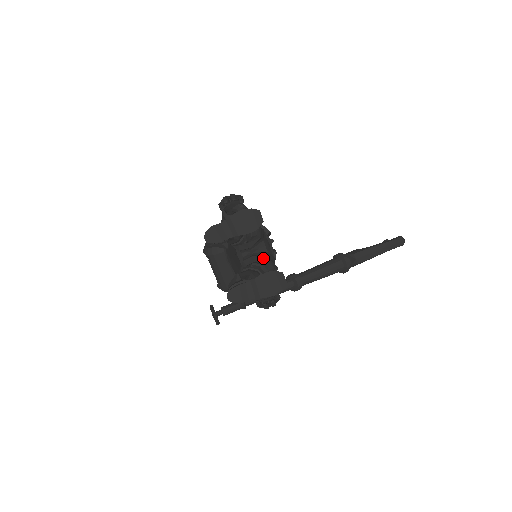
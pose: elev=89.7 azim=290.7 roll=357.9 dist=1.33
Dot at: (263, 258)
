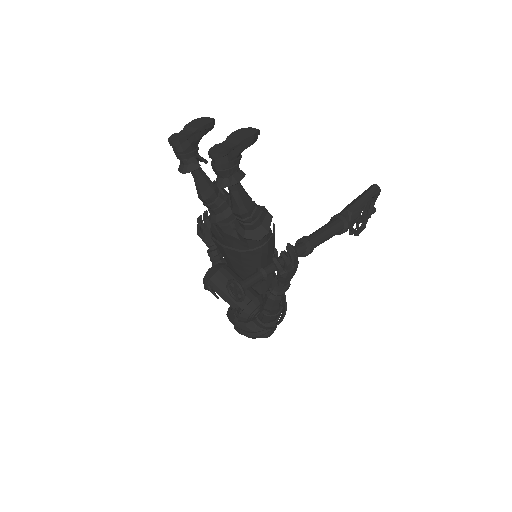
Dot at: occluded
